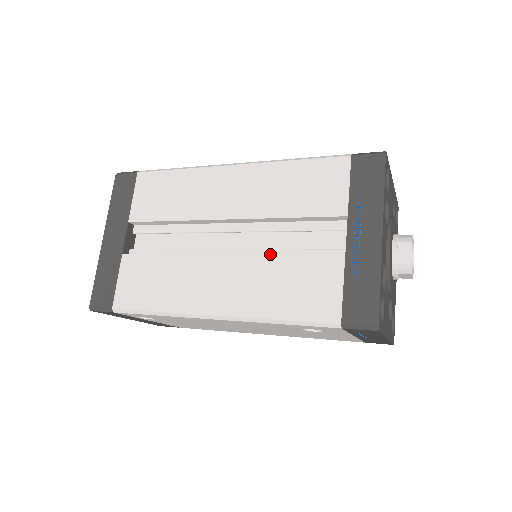
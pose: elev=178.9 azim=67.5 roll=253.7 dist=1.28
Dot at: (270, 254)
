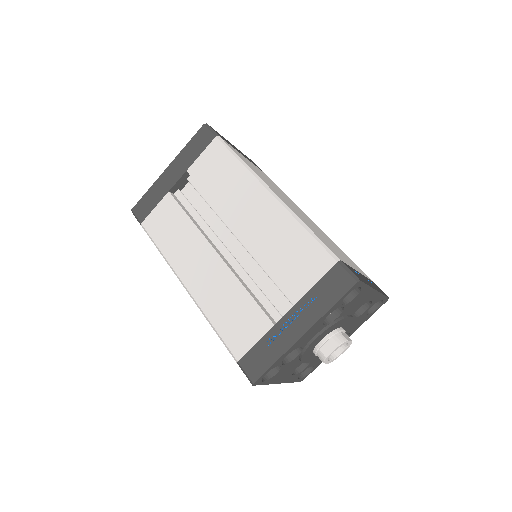
Dot at: (243, 276)
